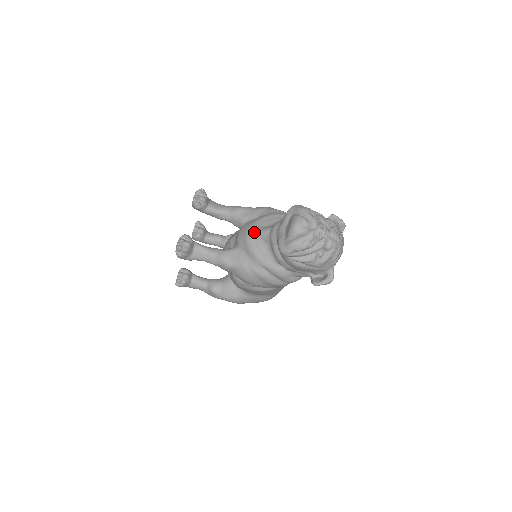
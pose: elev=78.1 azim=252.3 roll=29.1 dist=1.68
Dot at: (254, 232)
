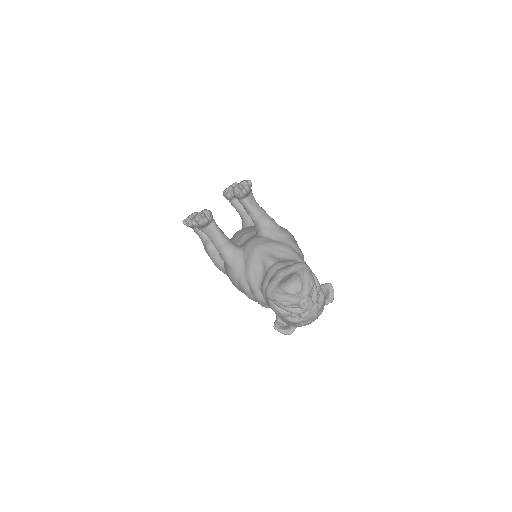
Dot at: (262, 253)
